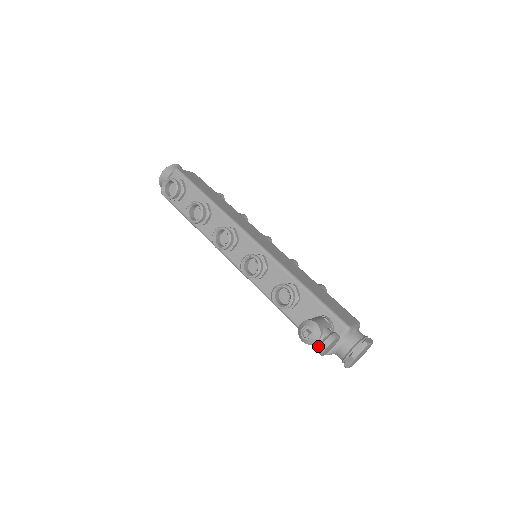
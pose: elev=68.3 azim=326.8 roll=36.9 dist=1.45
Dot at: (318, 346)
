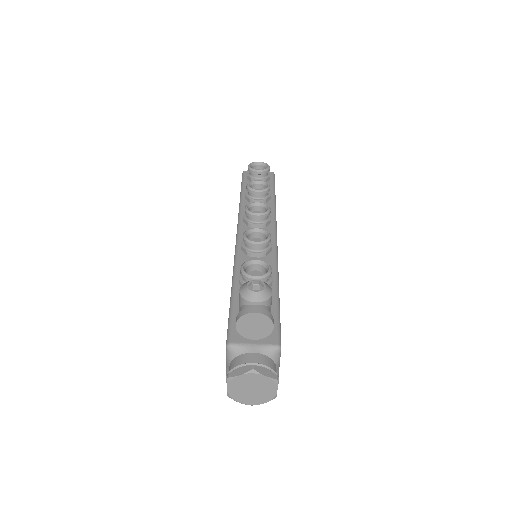
Dot at: (249, 307)
